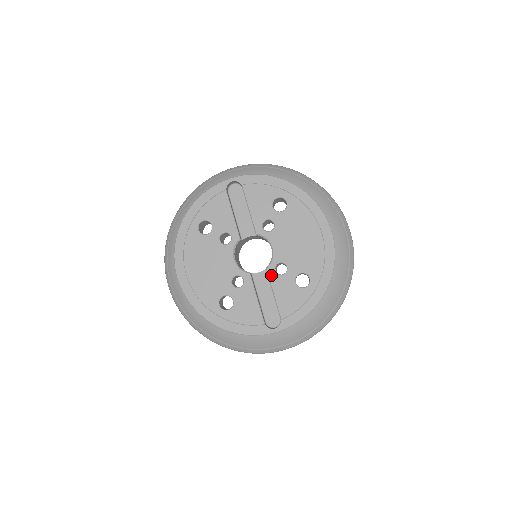
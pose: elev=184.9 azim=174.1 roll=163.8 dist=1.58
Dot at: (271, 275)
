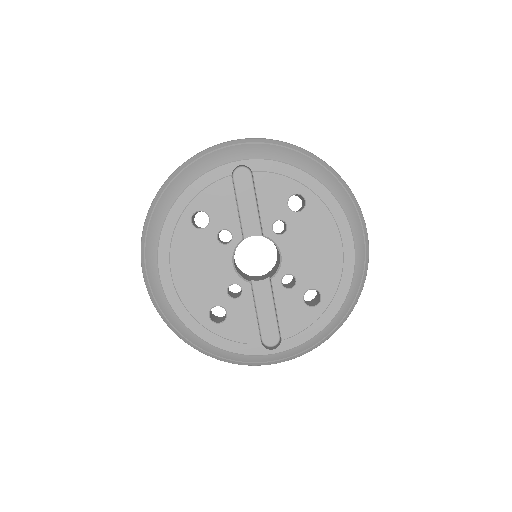
Dot at: (276, 288)
